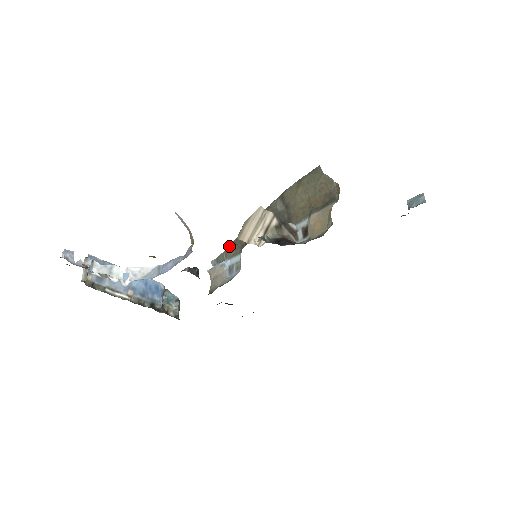
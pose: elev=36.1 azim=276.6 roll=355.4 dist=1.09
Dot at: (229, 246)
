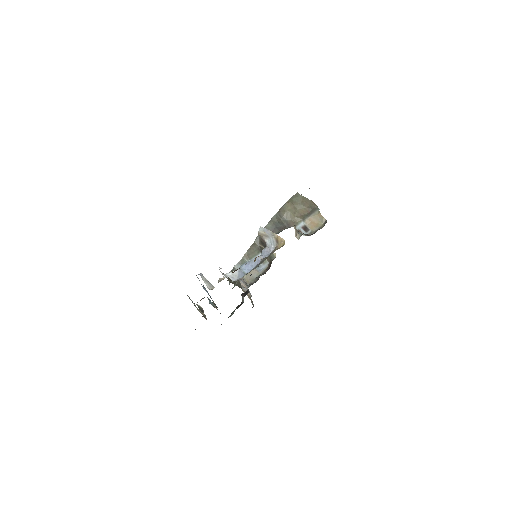
Dot at: (247, 252)
